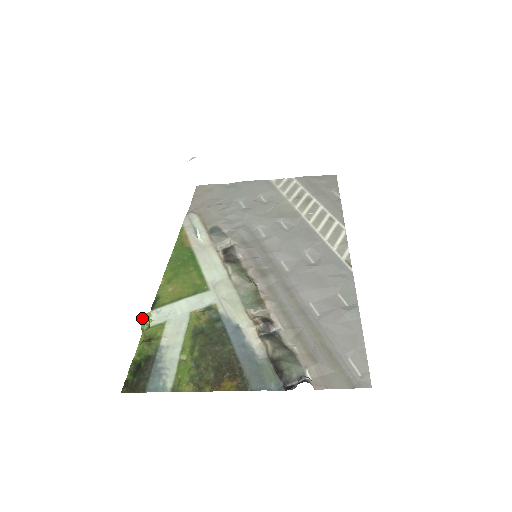
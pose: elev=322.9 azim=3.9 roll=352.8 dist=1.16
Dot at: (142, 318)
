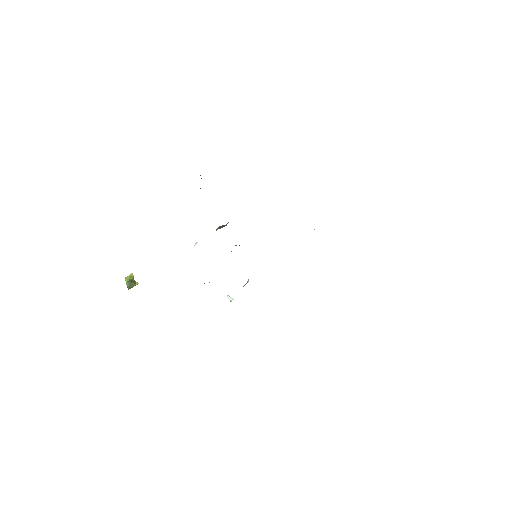
Dot at: (125, 278)
